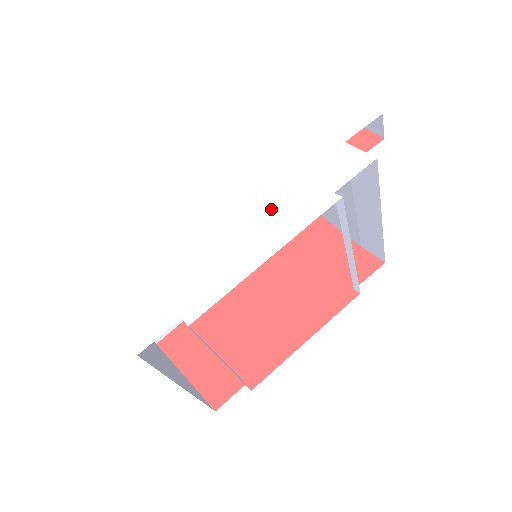
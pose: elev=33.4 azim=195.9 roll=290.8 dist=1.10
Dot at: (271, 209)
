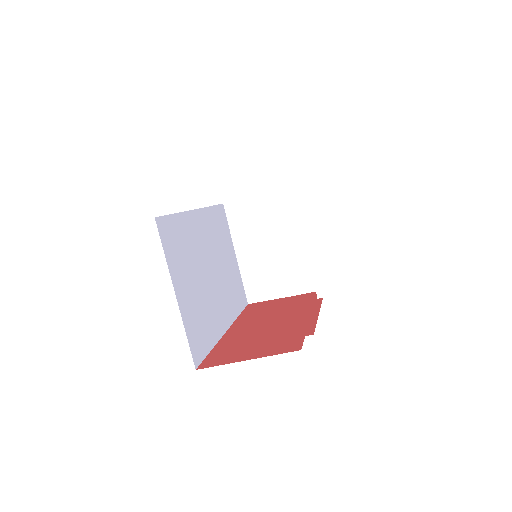
Dot at: occluded
